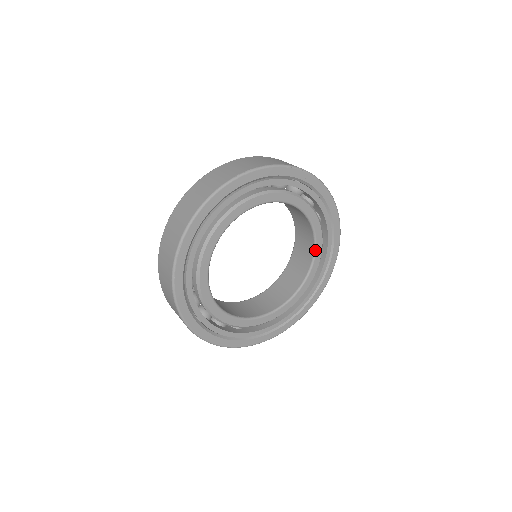
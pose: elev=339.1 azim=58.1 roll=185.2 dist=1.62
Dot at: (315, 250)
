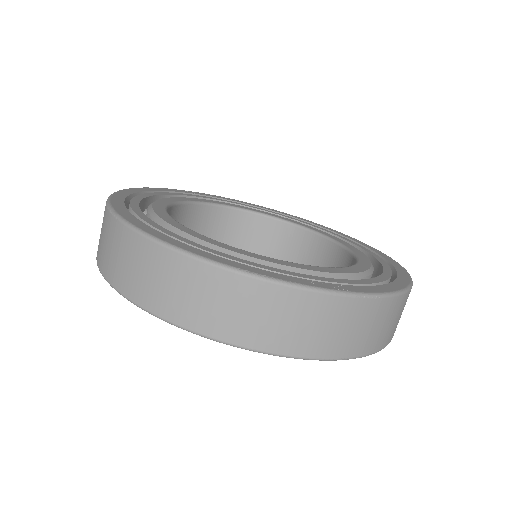
Dot at: (346, 247)
